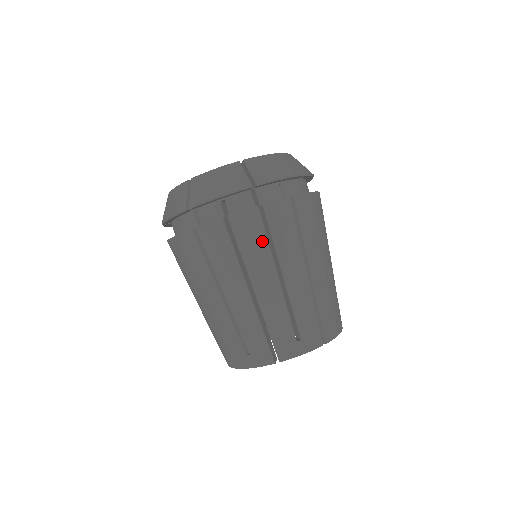
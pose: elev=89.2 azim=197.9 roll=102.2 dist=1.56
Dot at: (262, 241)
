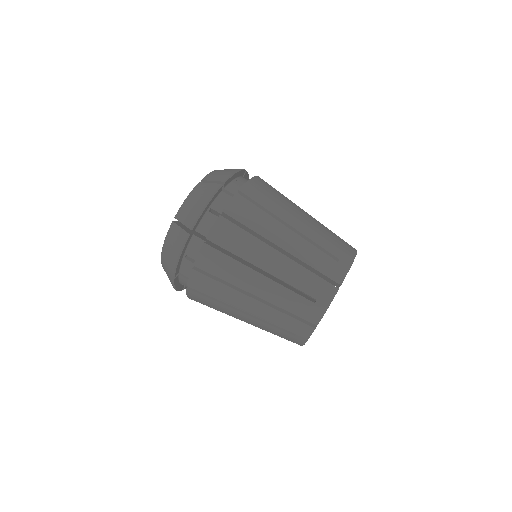
Dot at: (228, 261)
